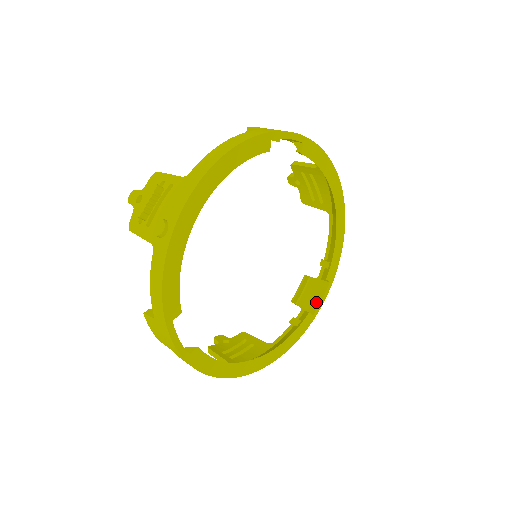
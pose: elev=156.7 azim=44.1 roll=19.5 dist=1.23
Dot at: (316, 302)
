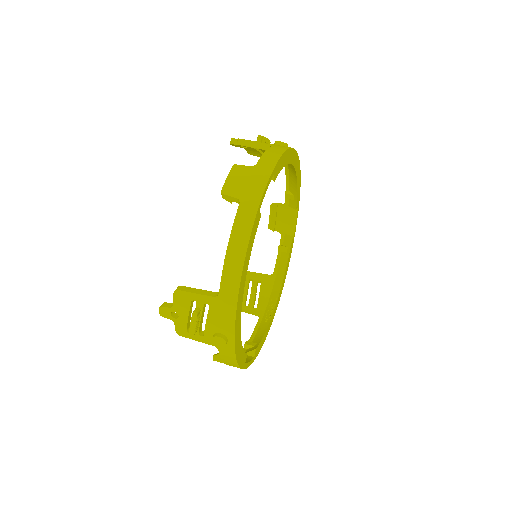
Dot at: (292, 225)
